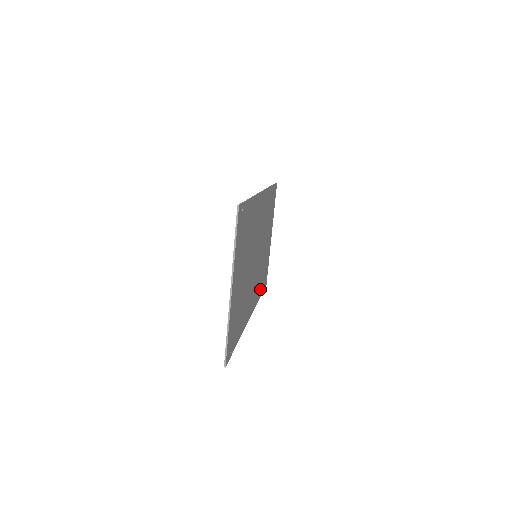
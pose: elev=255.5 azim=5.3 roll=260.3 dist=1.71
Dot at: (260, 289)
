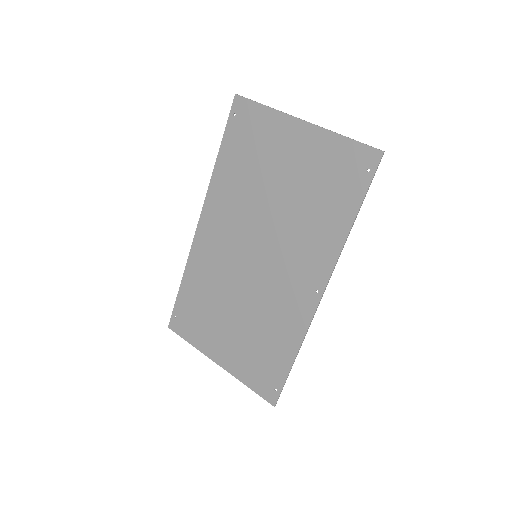
Dot at: (286, 347)
